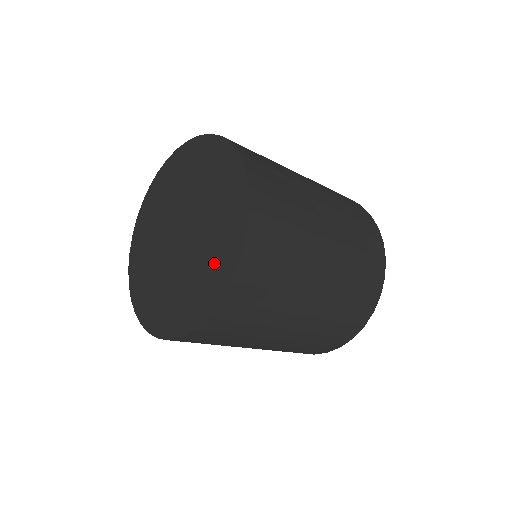
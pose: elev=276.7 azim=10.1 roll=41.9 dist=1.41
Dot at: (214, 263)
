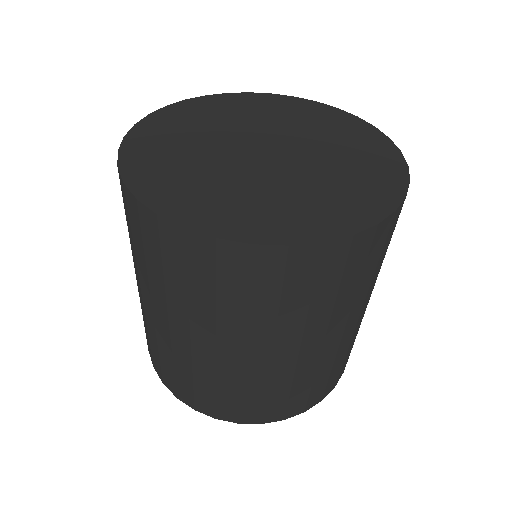
Dot at: (305, 209)
